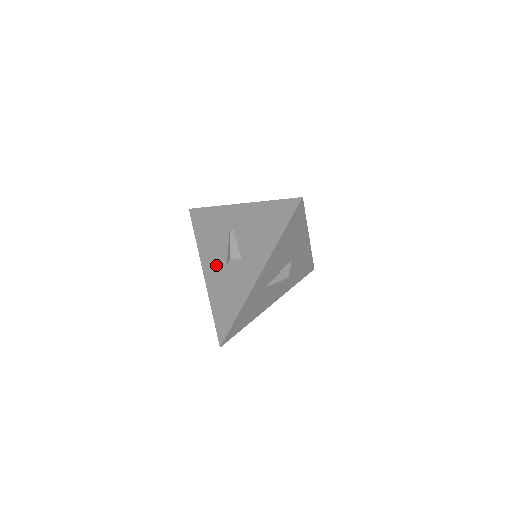
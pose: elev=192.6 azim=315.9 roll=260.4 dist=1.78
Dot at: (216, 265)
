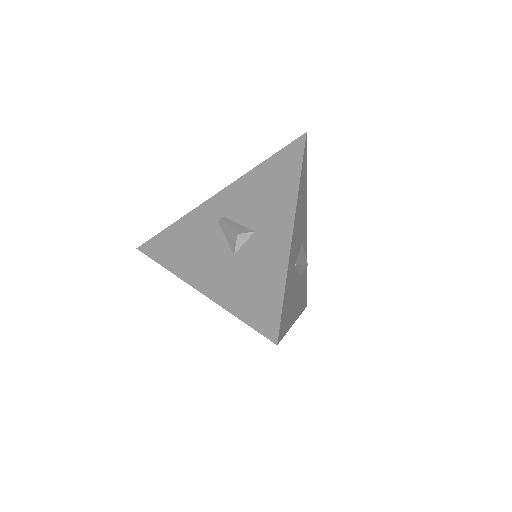
Dot at: (214, 265)
